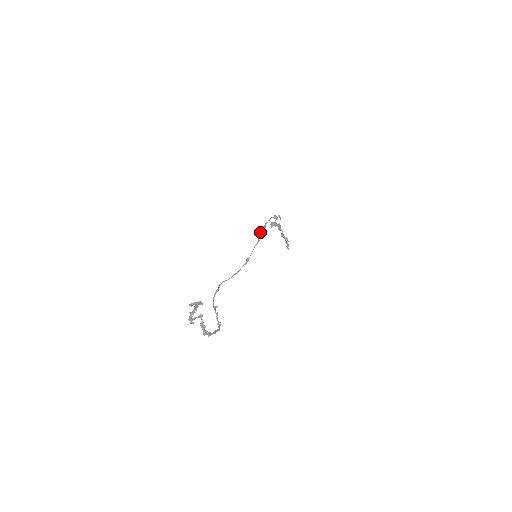
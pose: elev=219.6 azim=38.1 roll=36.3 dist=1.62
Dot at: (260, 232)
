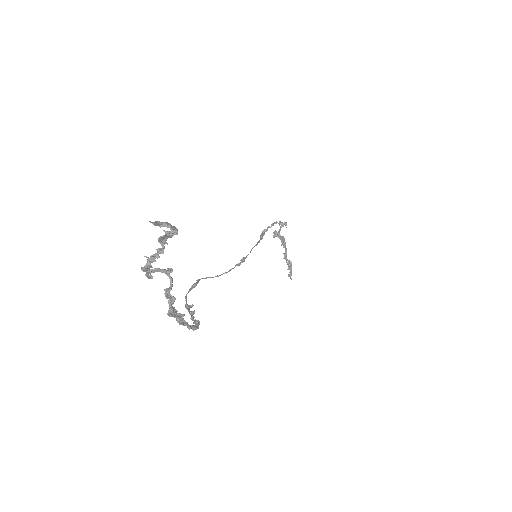
Dot at: occluded
